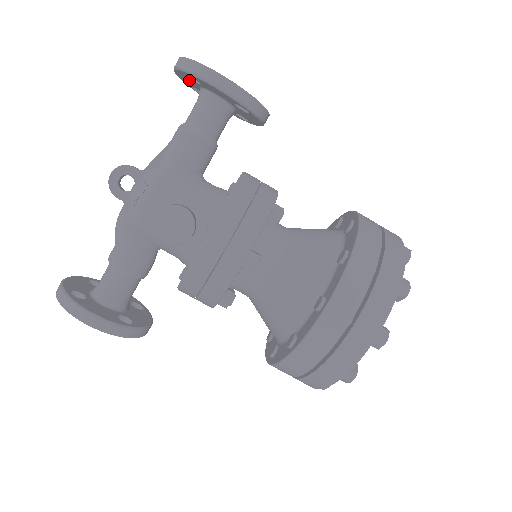
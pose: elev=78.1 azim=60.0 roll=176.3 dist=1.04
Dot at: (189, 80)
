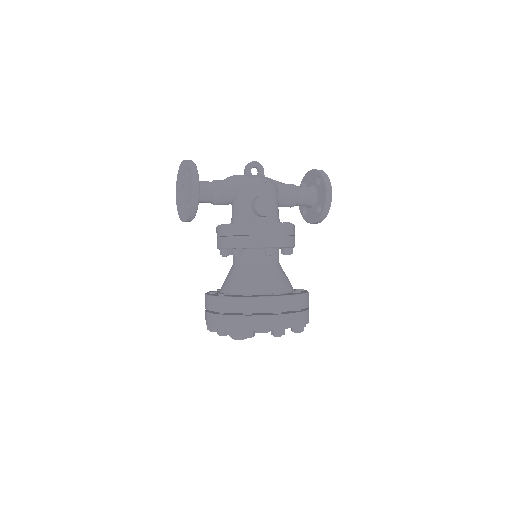
Dot at: (313, 179)
